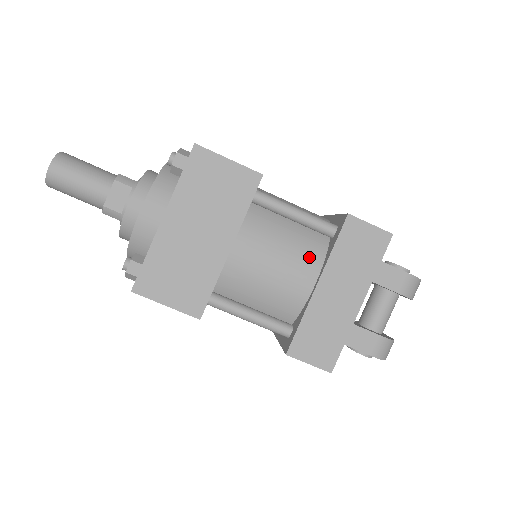
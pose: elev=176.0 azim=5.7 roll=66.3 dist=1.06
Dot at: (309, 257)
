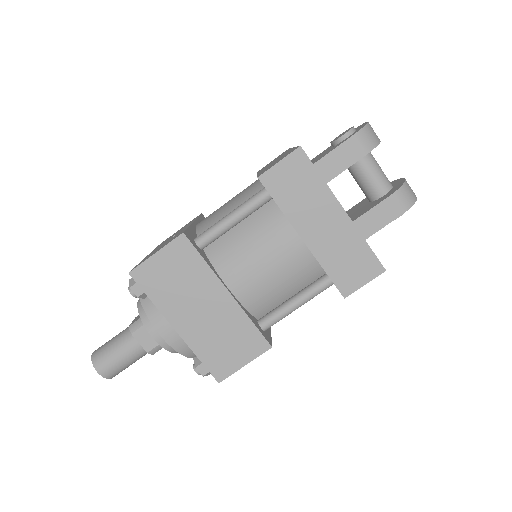
Dot at: (276, 231)
